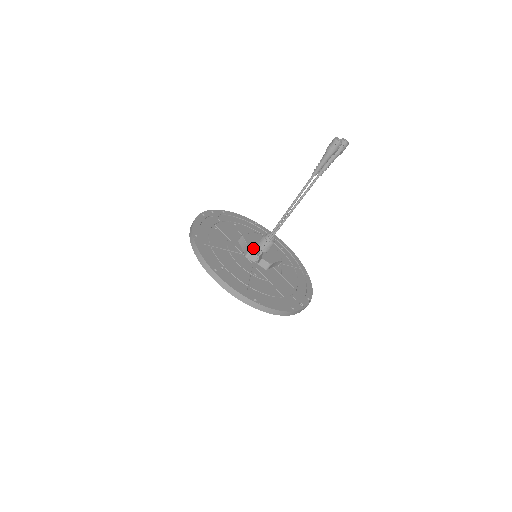
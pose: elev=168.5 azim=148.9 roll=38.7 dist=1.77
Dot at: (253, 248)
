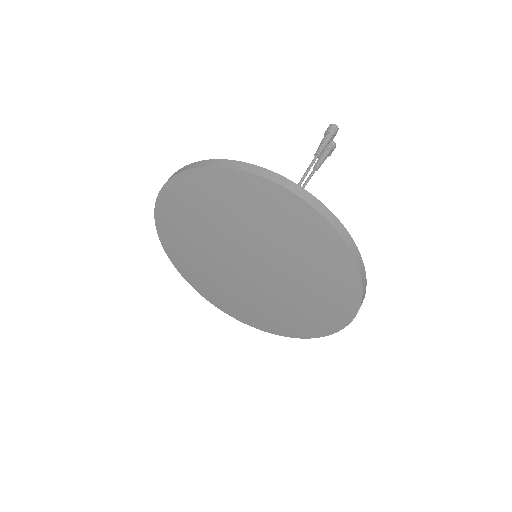
Dot at: occluded
